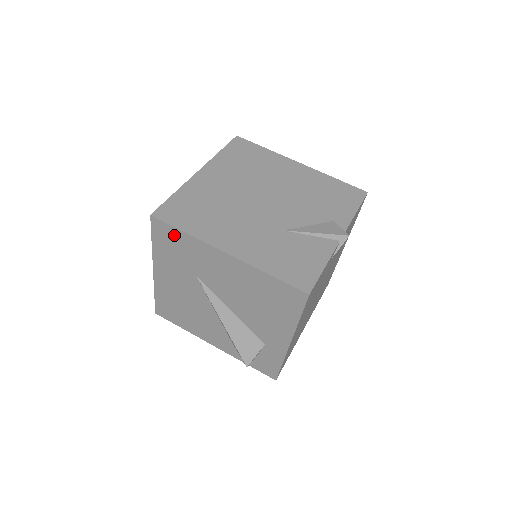
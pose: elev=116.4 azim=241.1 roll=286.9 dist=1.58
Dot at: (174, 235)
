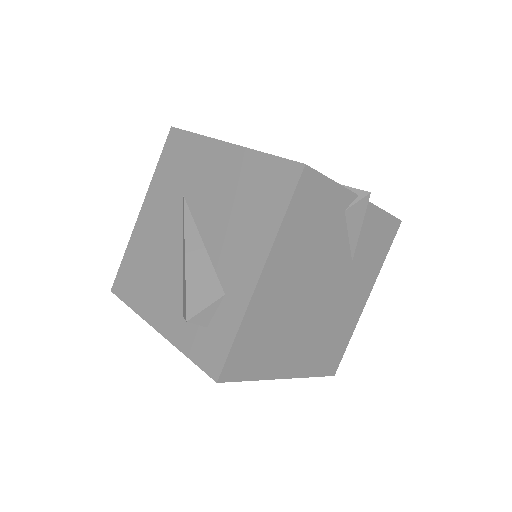
Dot at: (183, 143)
